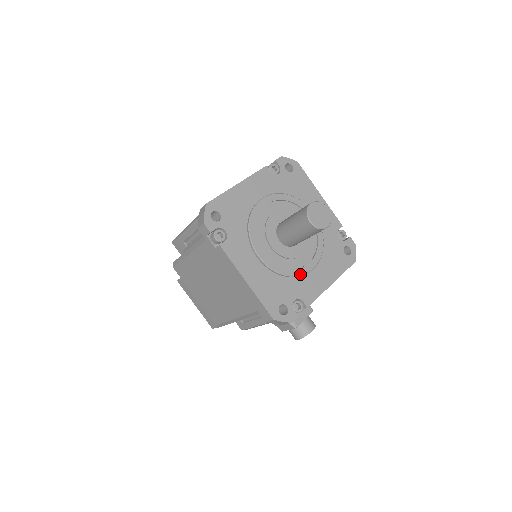
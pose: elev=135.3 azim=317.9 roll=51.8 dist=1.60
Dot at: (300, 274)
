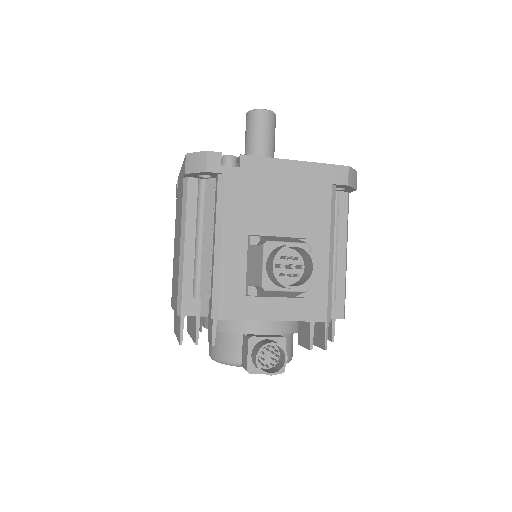
Dot at: occluded
